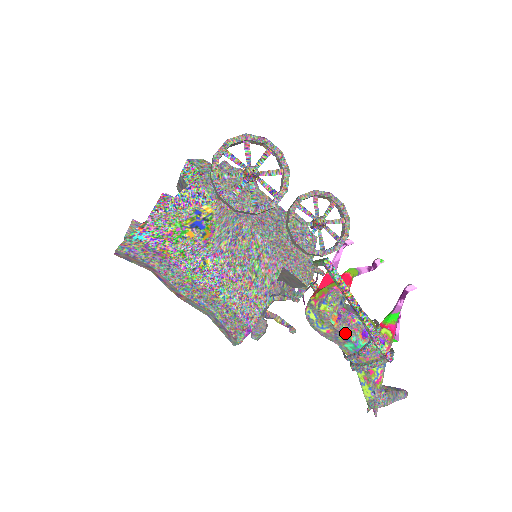
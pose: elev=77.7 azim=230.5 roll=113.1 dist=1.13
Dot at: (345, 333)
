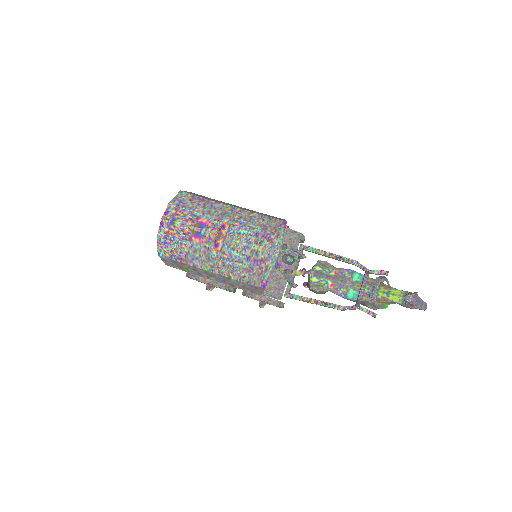
Dot at: (346, 270)
